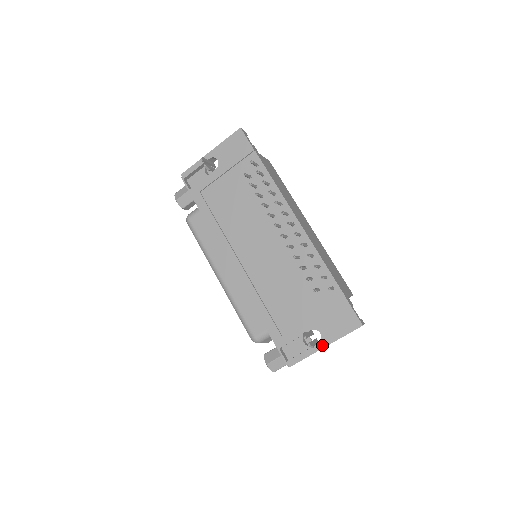
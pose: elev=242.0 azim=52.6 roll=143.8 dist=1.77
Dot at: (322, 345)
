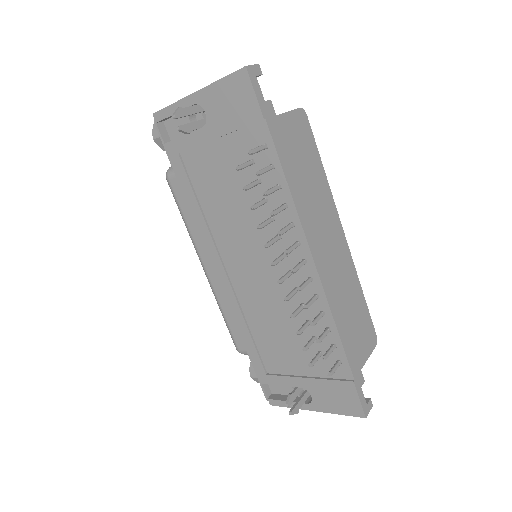
Dot at: (311, 408)
